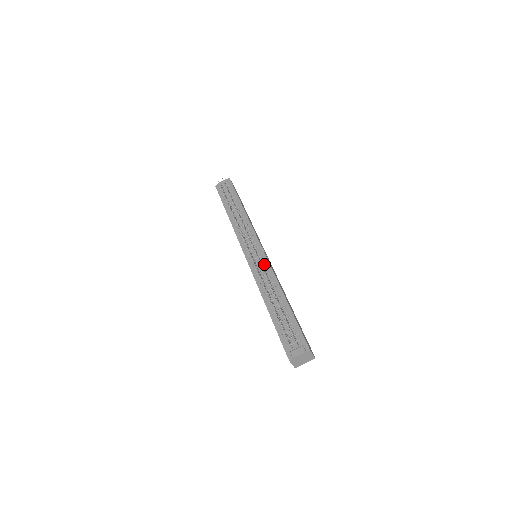
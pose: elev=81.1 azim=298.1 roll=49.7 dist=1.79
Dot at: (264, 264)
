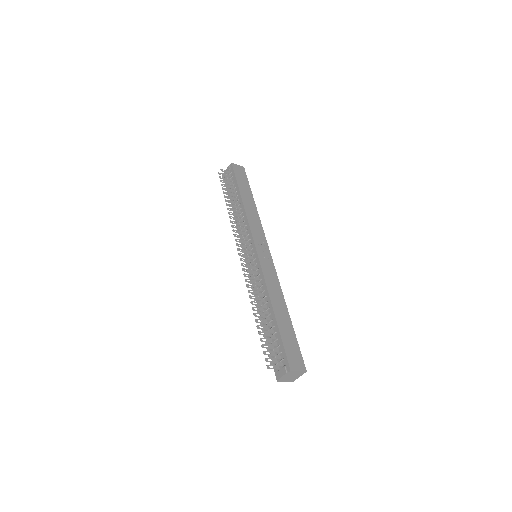
Dot at: (257, 269)
